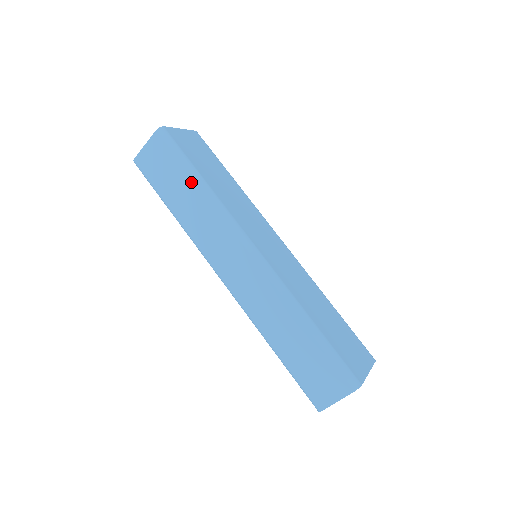
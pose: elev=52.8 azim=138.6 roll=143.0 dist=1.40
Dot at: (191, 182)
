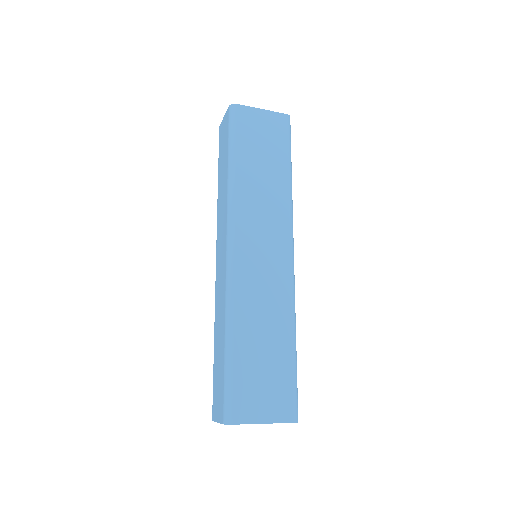
Dot at: (227, 164)
